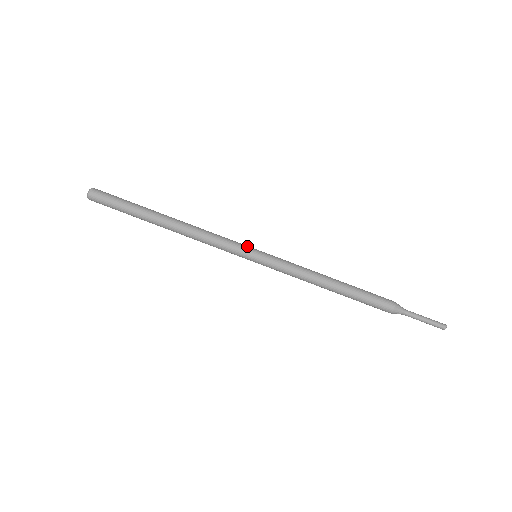
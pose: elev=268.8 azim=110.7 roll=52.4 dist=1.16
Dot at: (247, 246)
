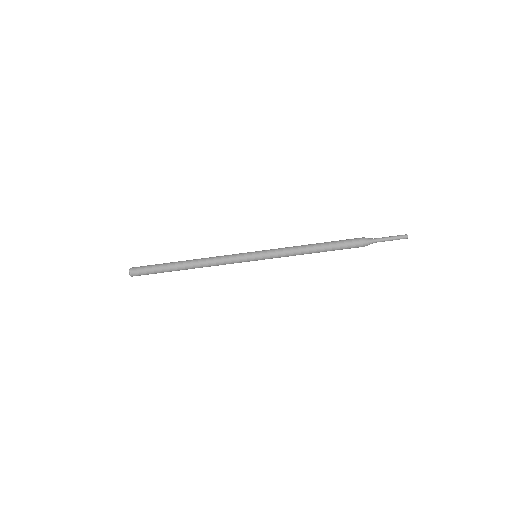
Dot at: (247, 258)
